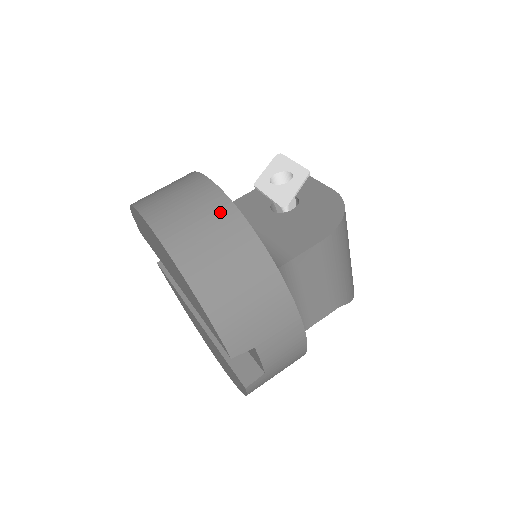
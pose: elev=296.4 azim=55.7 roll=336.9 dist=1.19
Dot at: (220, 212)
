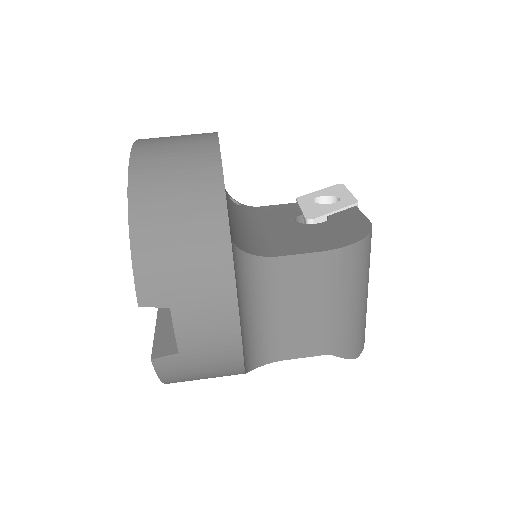
Dot at: (202, 156)
